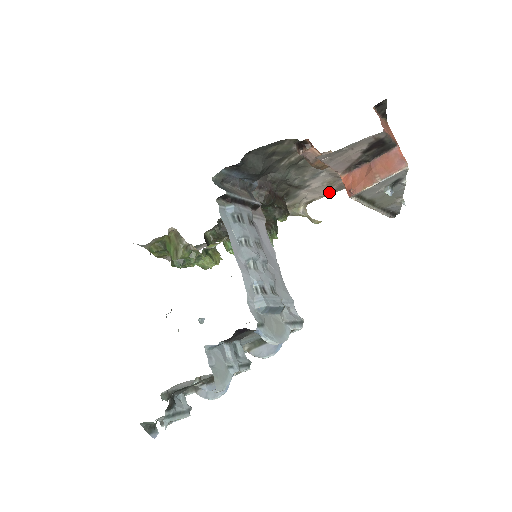
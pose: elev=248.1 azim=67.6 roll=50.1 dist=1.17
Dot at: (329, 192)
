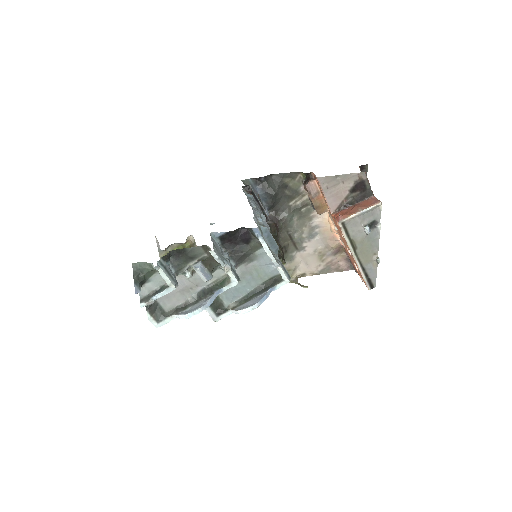
Dot at: (318, 270)
